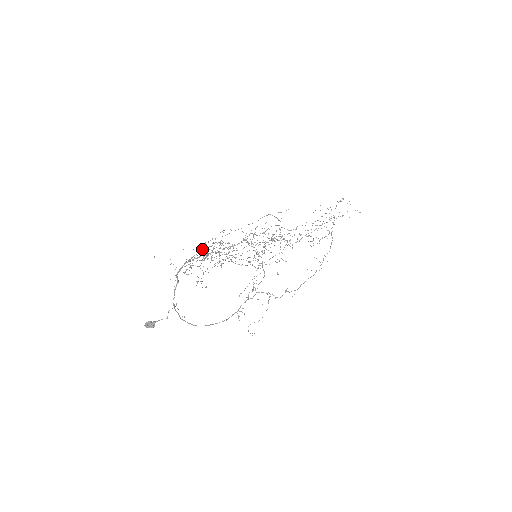
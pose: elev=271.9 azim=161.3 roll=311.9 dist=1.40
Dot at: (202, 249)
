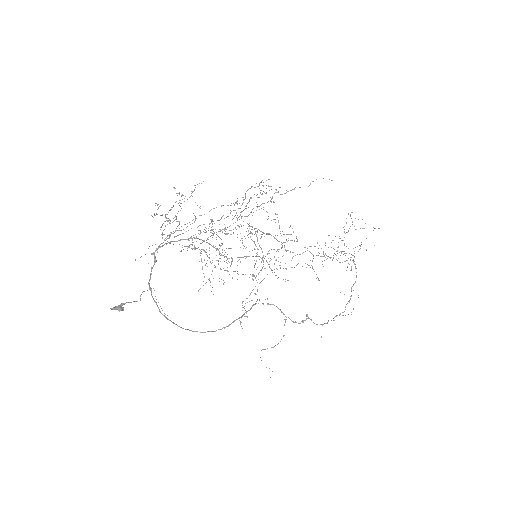
Dot at: occluded
